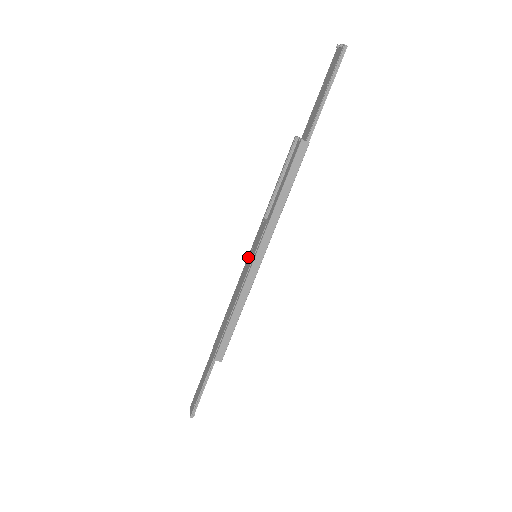
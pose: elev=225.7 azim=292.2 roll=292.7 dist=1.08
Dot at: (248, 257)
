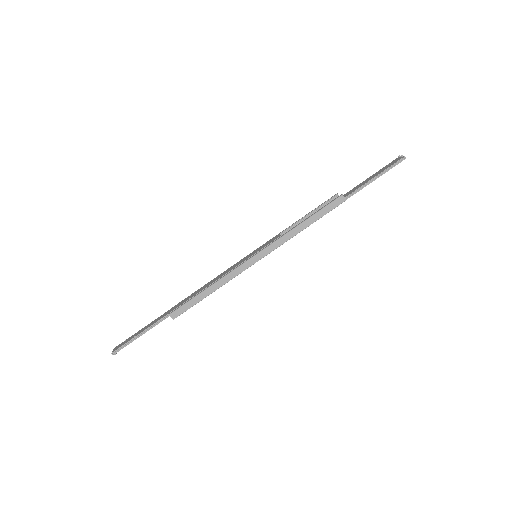
Dot at: (249, 254)
